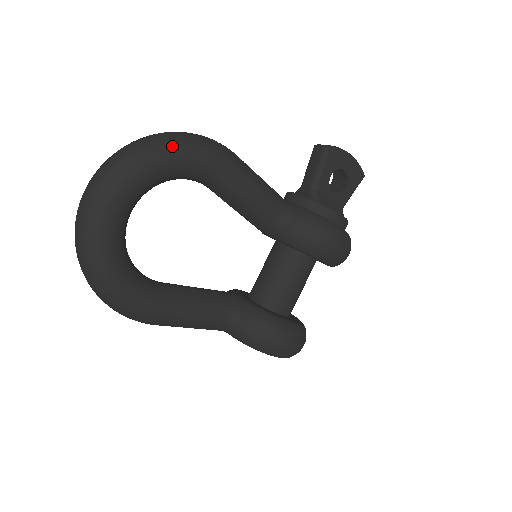
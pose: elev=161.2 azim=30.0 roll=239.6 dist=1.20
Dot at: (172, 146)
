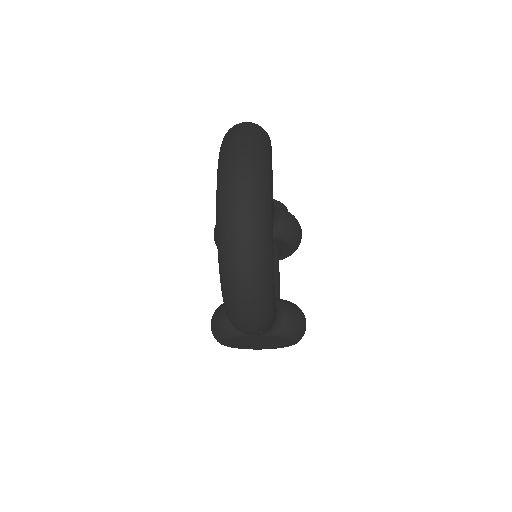
Dot at: occluded
